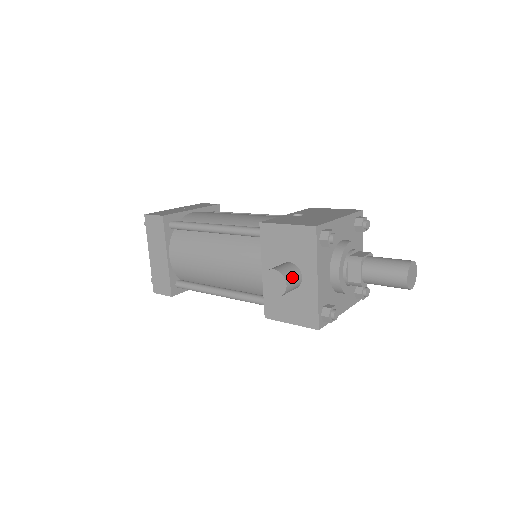
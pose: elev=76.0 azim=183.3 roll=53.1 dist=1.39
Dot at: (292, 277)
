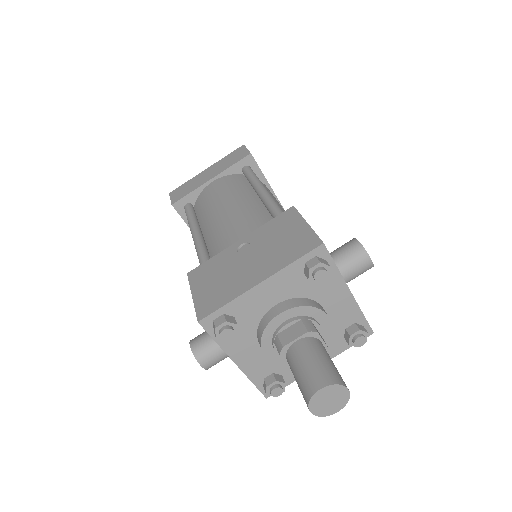
Dot at: (210, 355)
